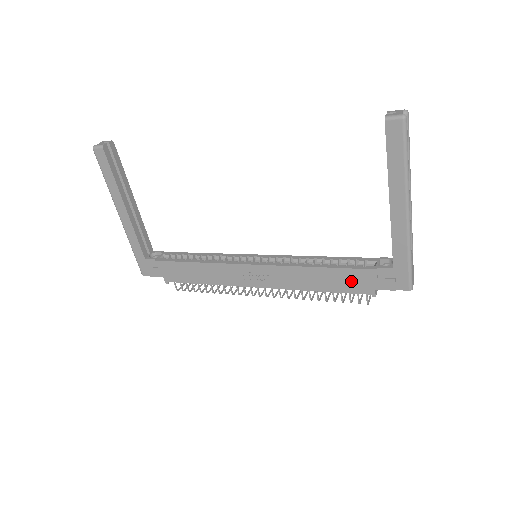
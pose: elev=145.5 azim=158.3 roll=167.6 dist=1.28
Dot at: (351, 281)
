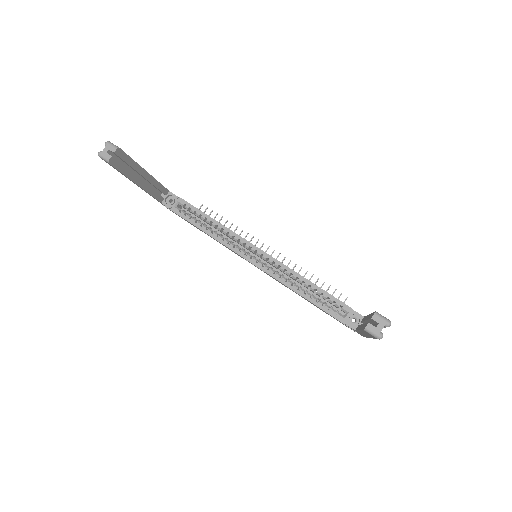
Dot at: occluded
